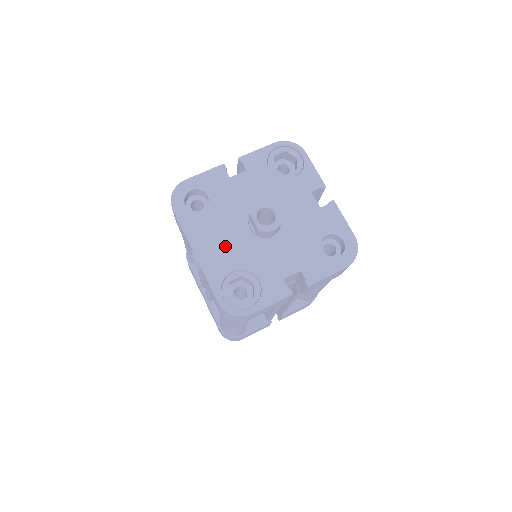
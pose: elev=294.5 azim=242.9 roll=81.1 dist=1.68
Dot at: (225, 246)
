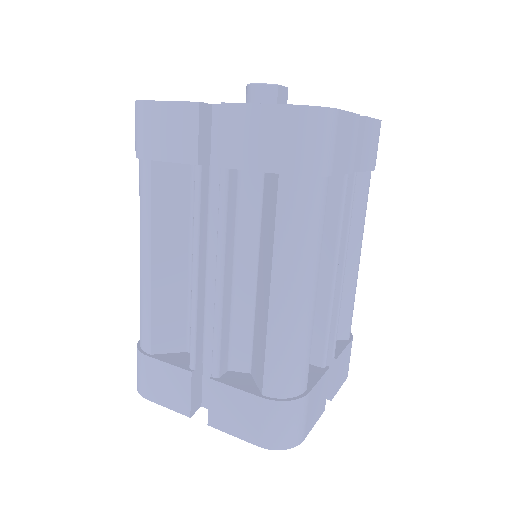
Dot at: occluded
